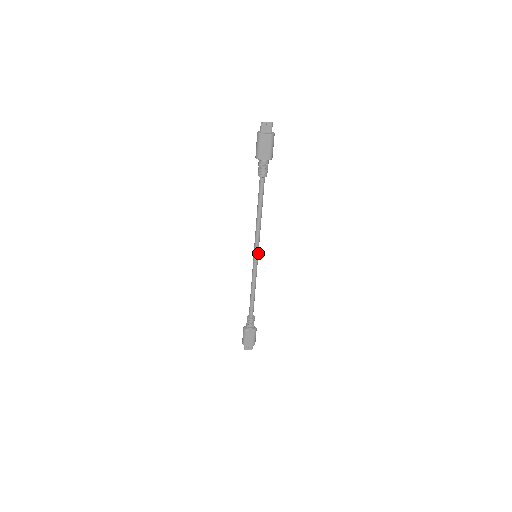
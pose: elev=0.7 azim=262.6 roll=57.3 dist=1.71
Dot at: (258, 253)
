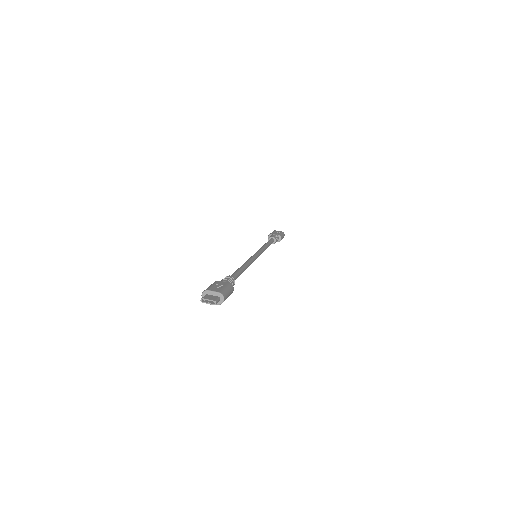
Dot at: (257, 257)
